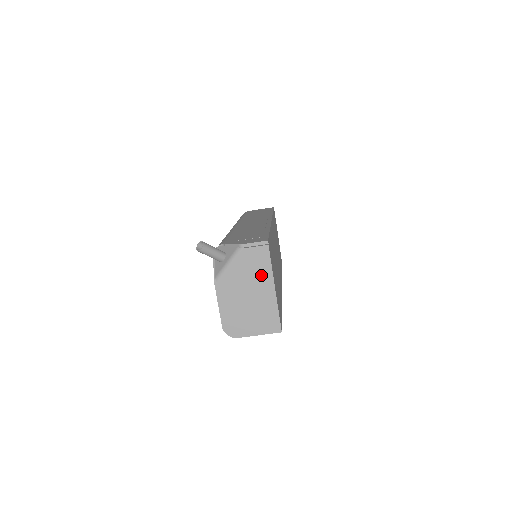
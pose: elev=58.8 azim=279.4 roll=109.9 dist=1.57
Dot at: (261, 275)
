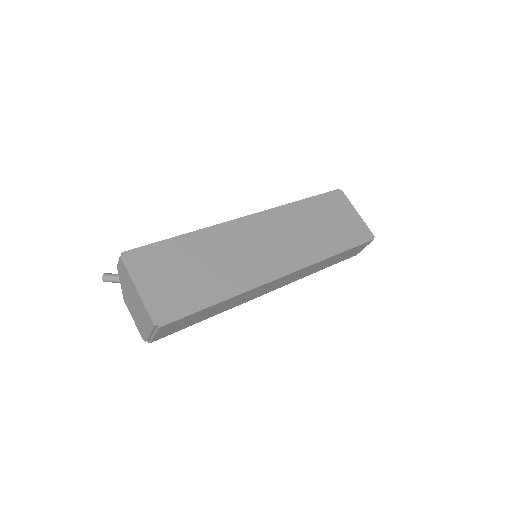
Dot at: (129, 283)
